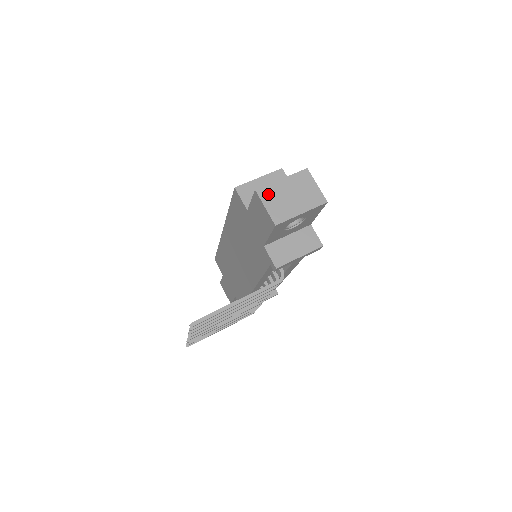
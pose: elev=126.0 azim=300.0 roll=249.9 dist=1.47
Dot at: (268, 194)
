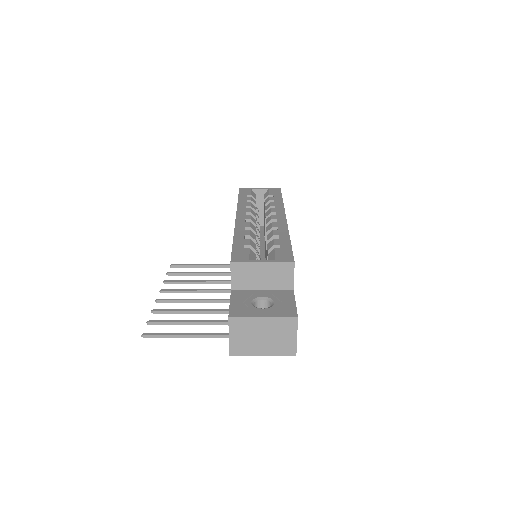
Dot at: (239, 326)
